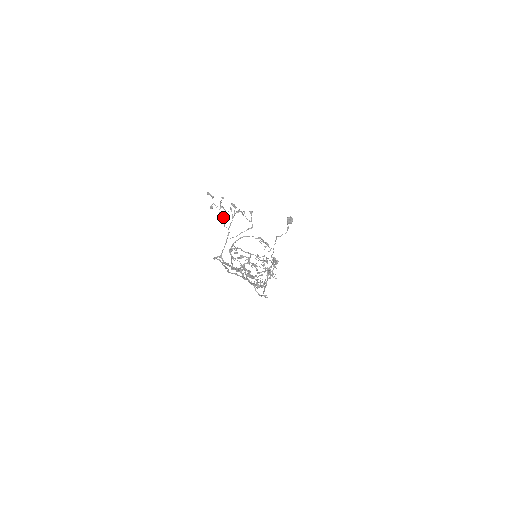
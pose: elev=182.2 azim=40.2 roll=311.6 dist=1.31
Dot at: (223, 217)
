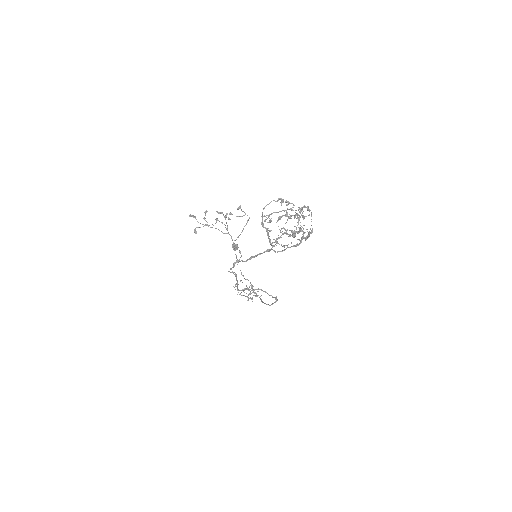
Dot at: (216, 228)
